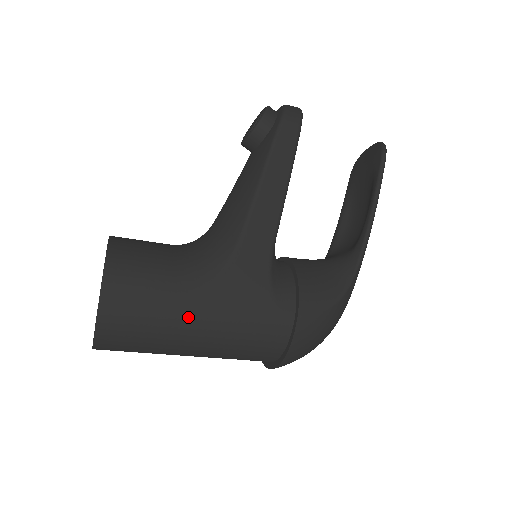
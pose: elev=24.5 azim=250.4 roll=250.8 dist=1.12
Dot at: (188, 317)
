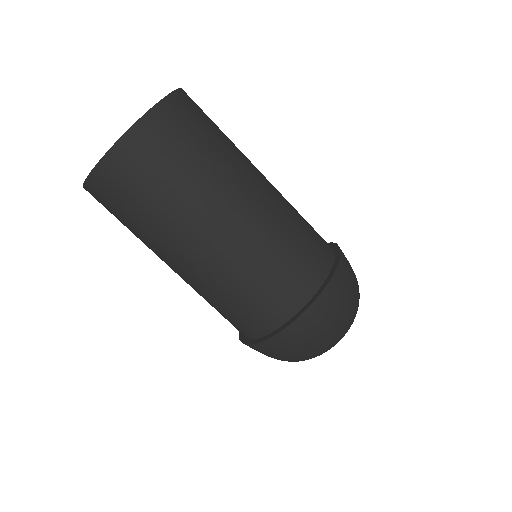
Dot at: (251, 164)
